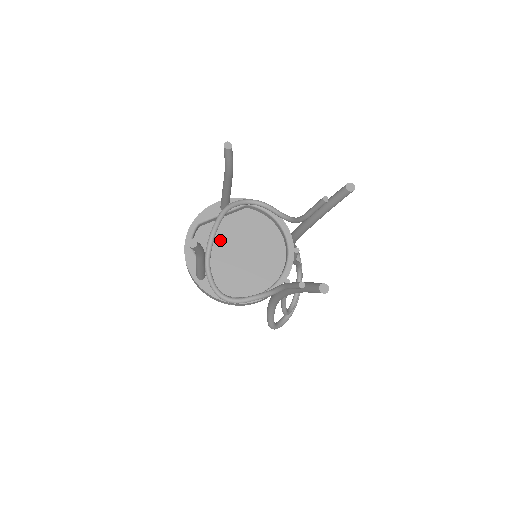
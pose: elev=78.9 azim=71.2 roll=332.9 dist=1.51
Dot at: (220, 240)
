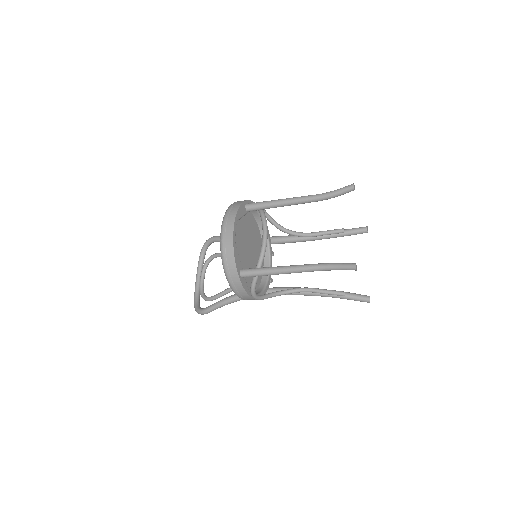
Dot at: (240, 238)
